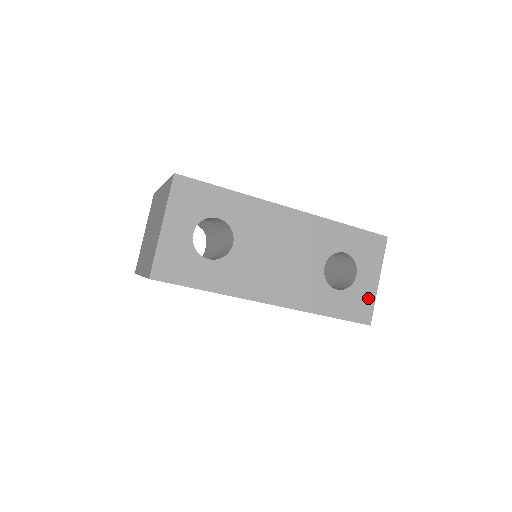
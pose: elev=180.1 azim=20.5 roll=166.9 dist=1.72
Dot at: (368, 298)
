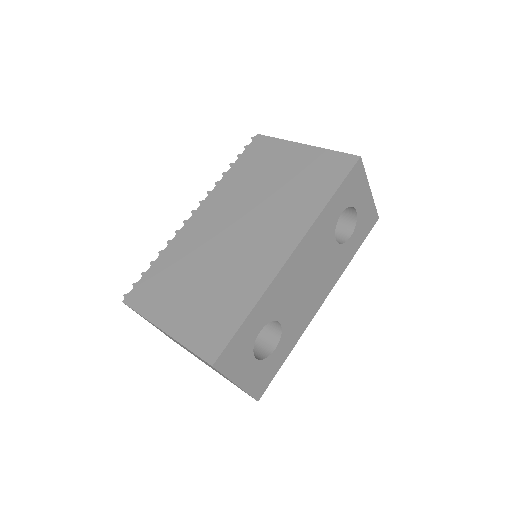
Dot at: (370, 209)
